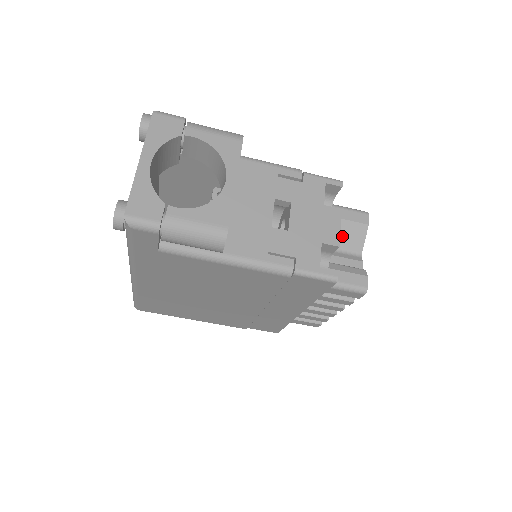
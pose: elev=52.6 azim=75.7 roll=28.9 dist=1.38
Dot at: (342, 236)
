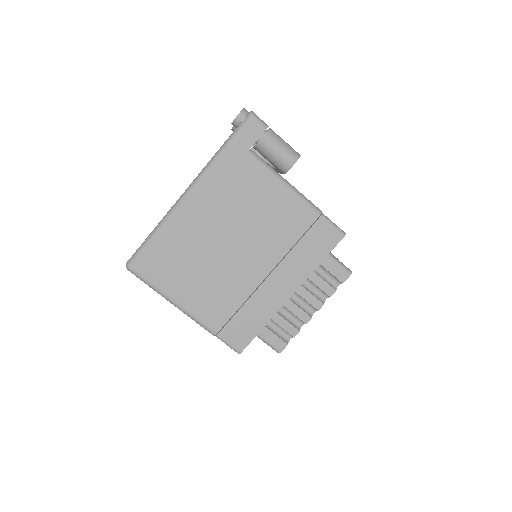
Dot at: occluded
